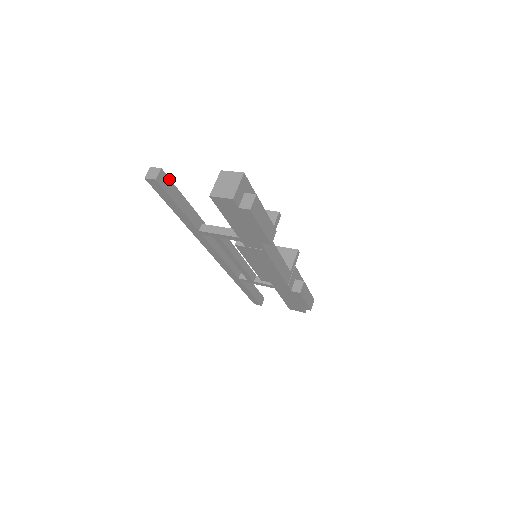
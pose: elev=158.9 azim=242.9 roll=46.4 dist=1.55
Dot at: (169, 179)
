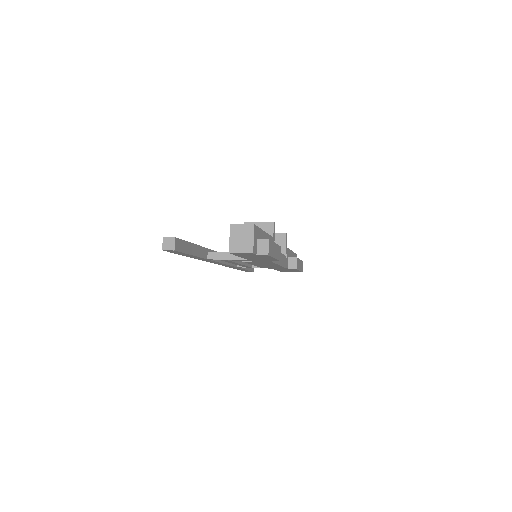
Dot at: (181, 240)
